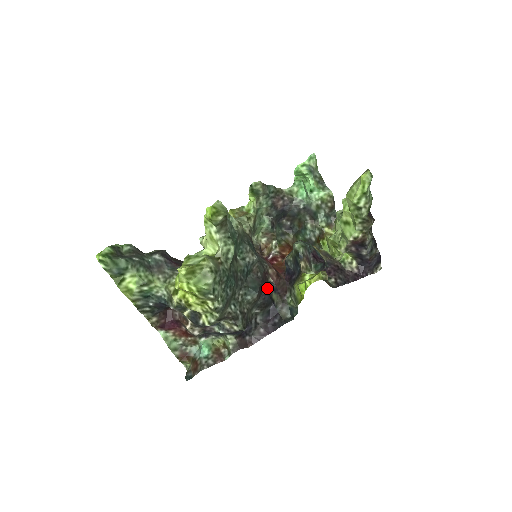
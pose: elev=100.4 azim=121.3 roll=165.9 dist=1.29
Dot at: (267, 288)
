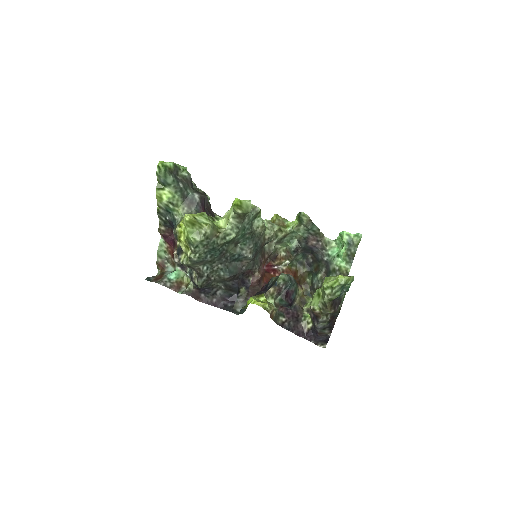
Dot at: (242, 281)
